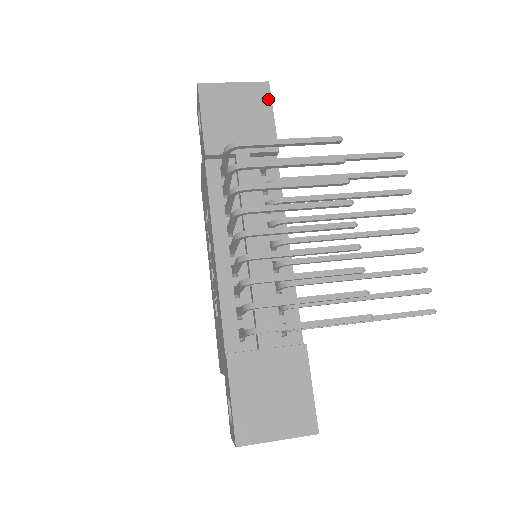
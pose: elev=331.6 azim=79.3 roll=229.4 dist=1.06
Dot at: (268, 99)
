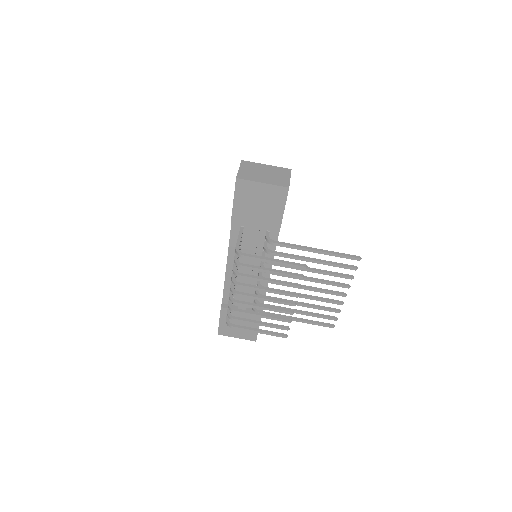
Dot at: (284, 199)
